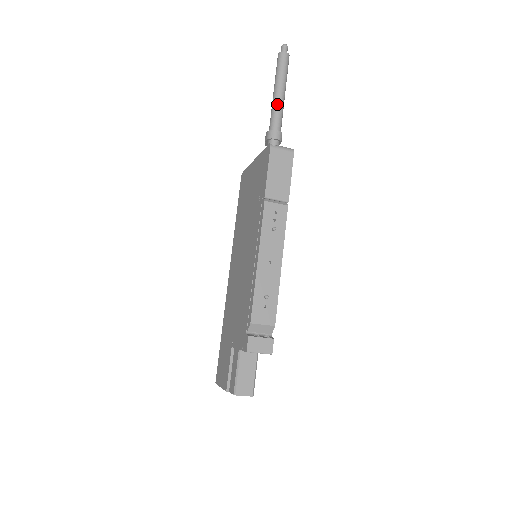
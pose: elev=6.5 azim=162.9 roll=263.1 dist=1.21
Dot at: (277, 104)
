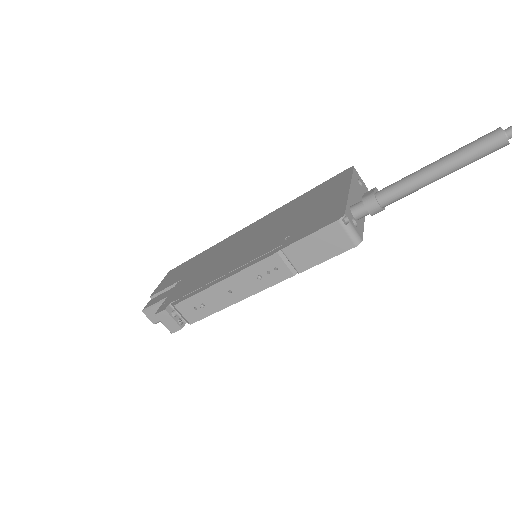
Dot at: (415, 181)
